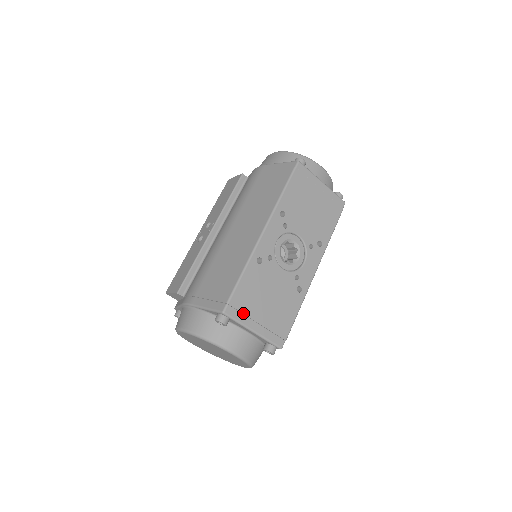
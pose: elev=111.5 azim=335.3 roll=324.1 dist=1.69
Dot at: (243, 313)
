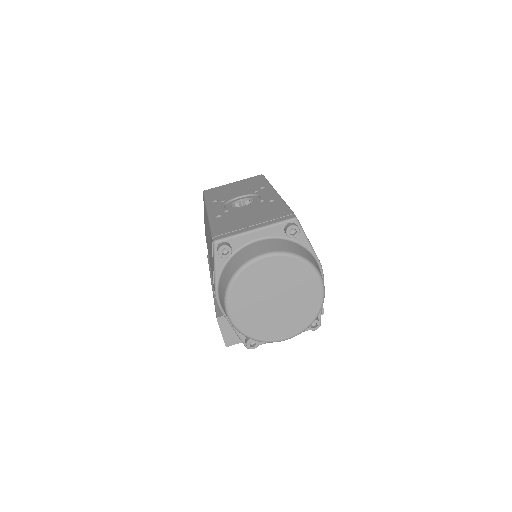
Dot at: (233, 231)
